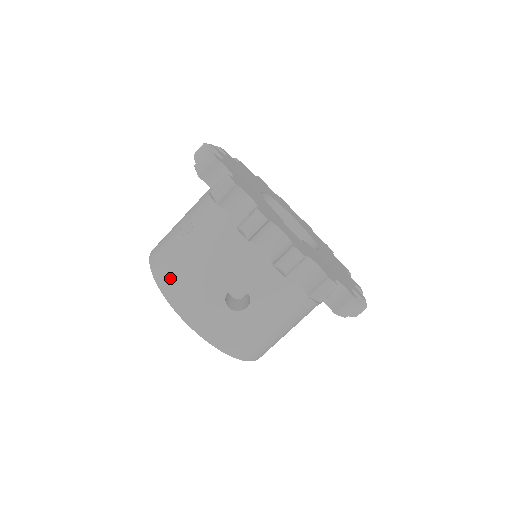
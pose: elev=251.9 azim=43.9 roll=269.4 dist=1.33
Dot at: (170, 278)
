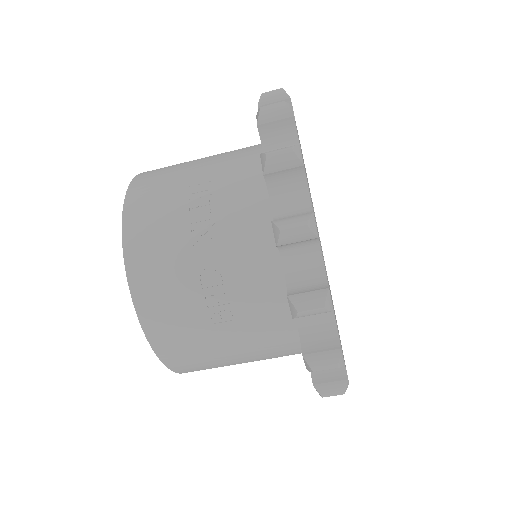
Dot at: (179, 354)
